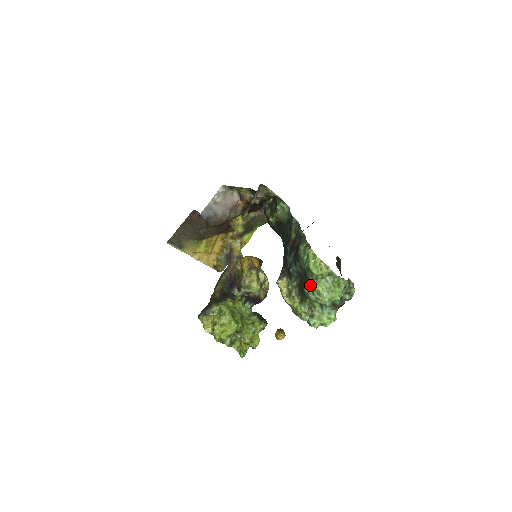
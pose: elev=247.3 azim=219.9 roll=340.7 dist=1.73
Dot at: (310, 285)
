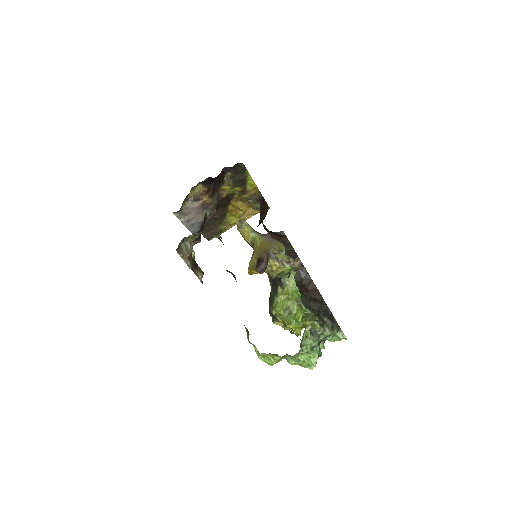
Dot at: occluded
